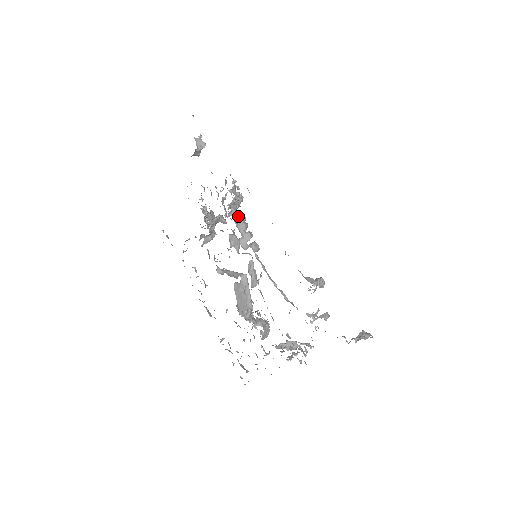
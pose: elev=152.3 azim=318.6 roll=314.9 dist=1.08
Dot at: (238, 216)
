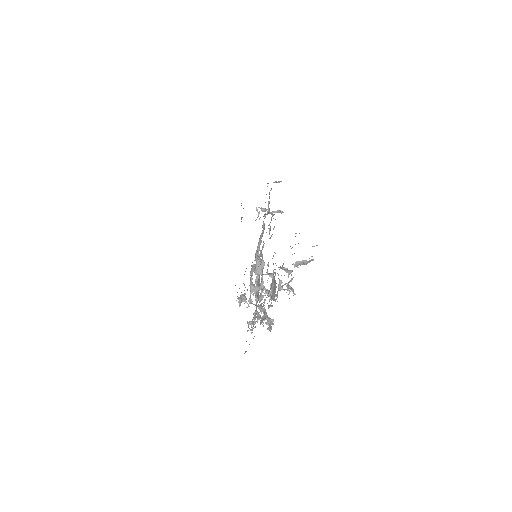
Dot at: occluded
